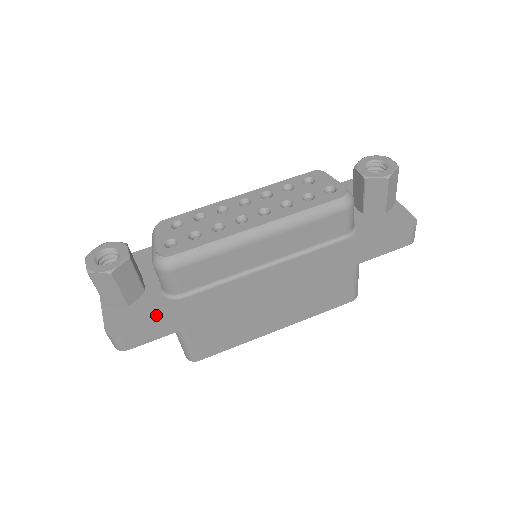
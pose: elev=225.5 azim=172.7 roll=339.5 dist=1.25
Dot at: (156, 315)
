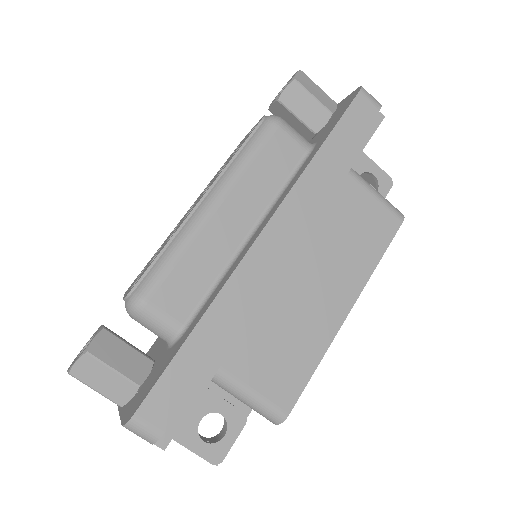
Dot at: (165, 364)
